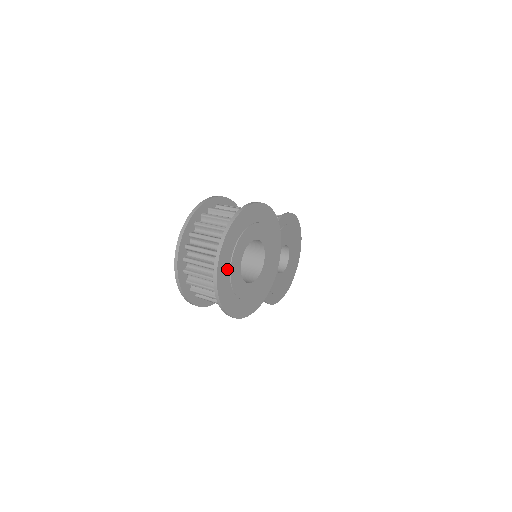
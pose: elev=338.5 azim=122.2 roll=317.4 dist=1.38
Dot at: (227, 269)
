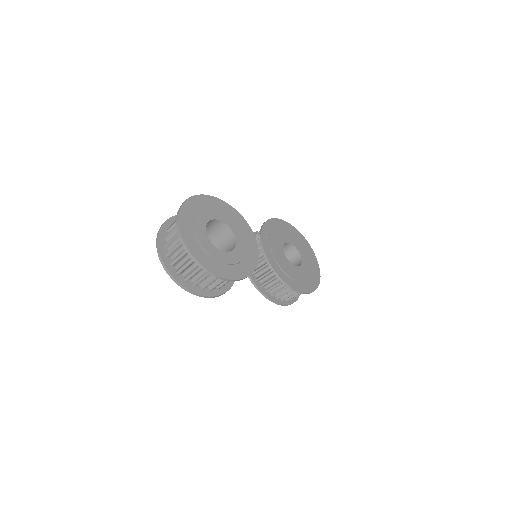
Dot at: (197, 245)
